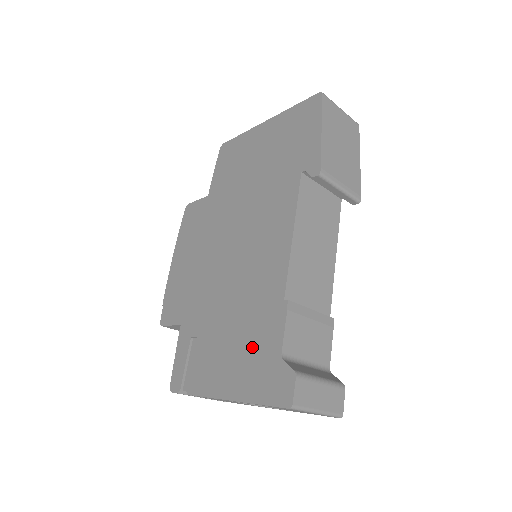
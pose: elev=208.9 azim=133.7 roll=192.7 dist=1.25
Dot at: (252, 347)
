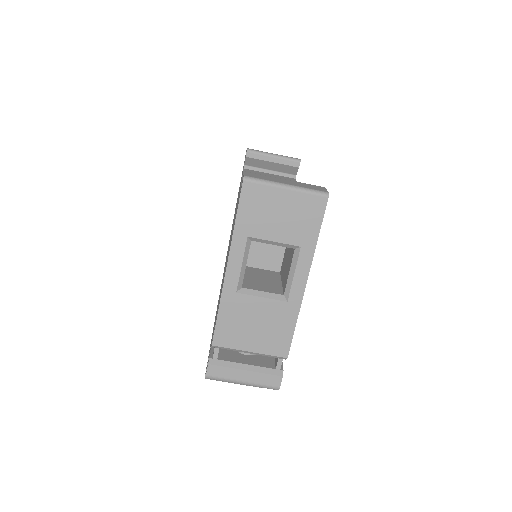
Dot at: (232, 232)
